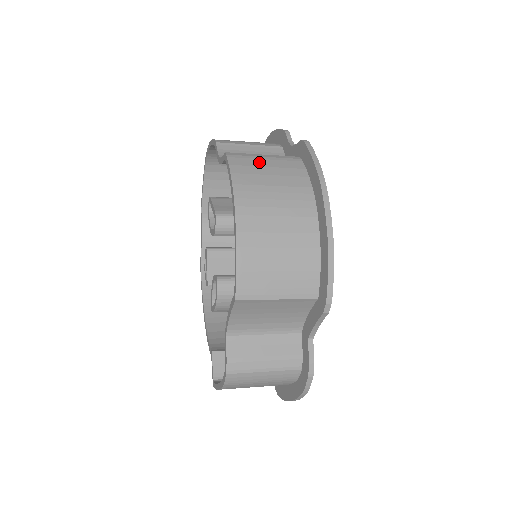
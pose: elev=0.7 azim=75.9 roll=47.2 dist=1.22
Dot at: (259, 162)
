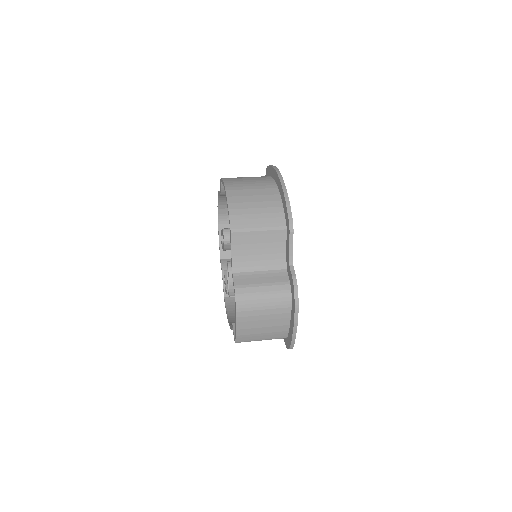
Dot at: (241, 177)
